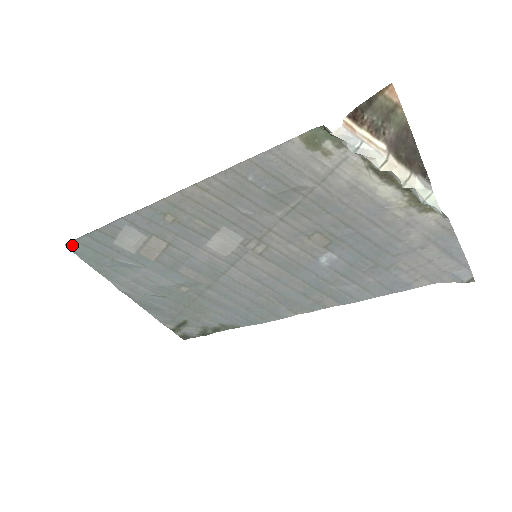
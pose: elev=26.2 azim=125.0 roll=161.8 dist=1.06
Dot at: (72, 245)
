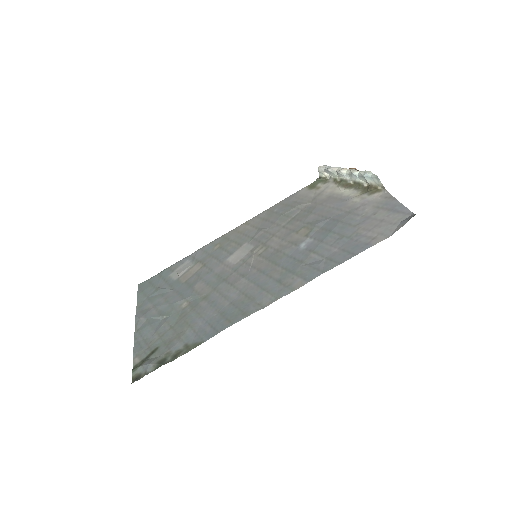
Dot at: (143, 284)
